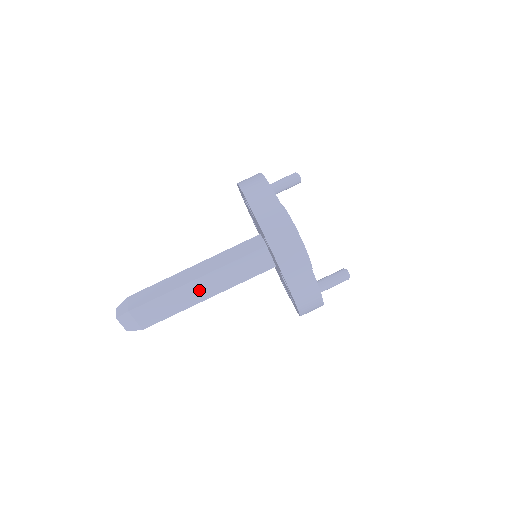
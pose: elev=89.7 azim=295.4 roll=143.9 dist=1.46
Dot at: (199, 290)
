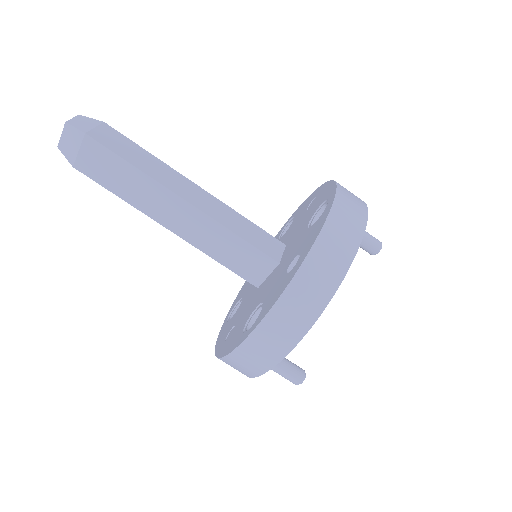
Dot at: (171, 211)
